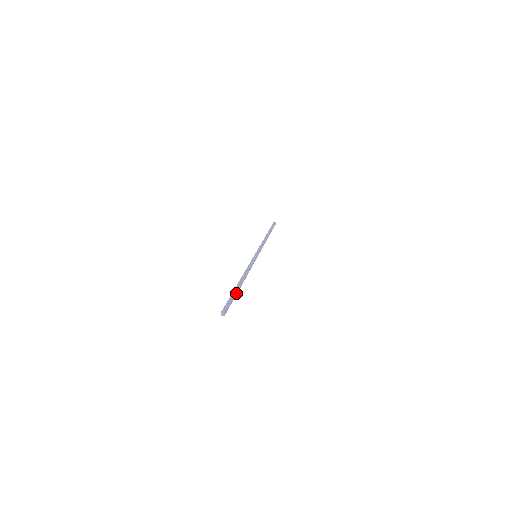
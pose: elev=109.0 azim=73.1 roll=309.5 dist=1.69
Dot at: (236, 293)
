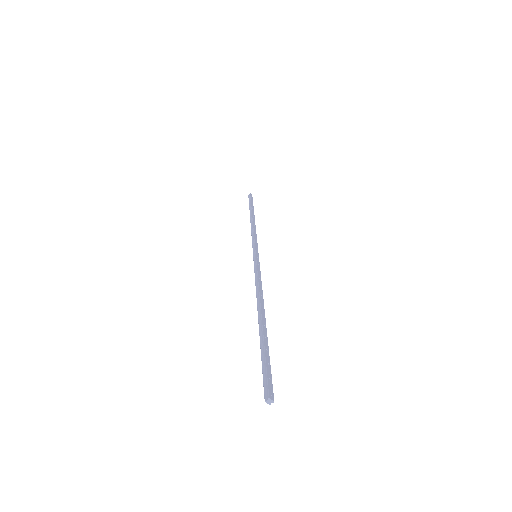
Dot at: occluded
